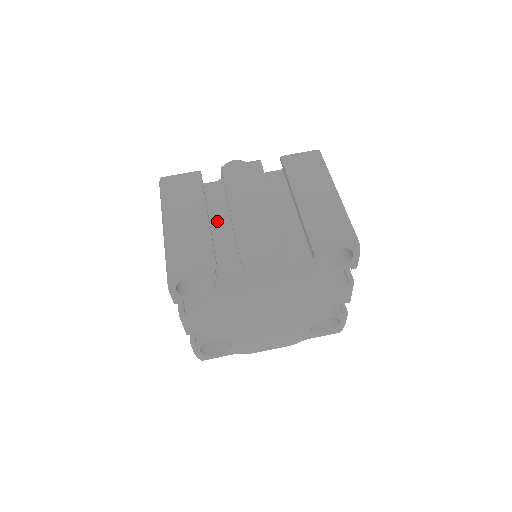
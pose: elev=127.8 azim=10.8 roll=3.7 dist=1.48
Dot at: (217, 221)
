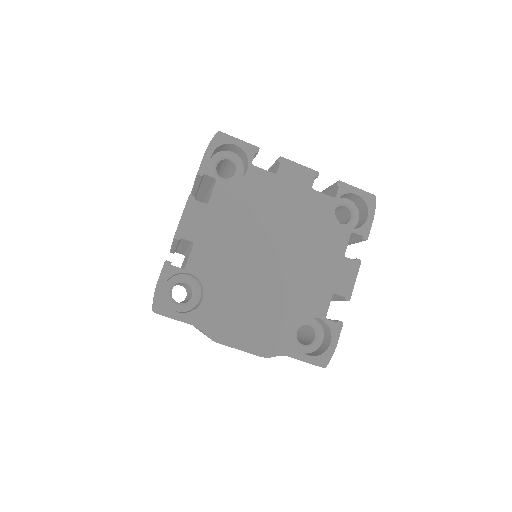
Dot at: occluded
